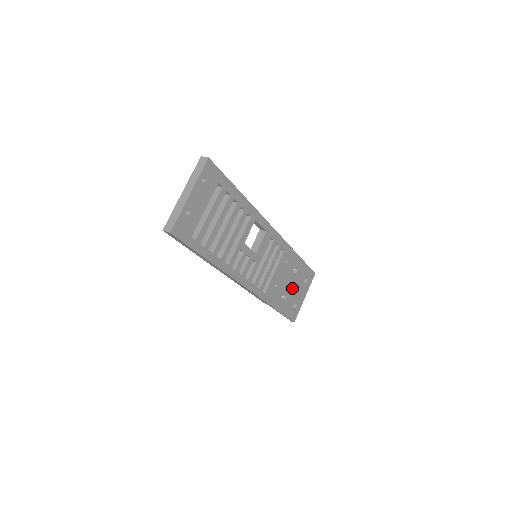
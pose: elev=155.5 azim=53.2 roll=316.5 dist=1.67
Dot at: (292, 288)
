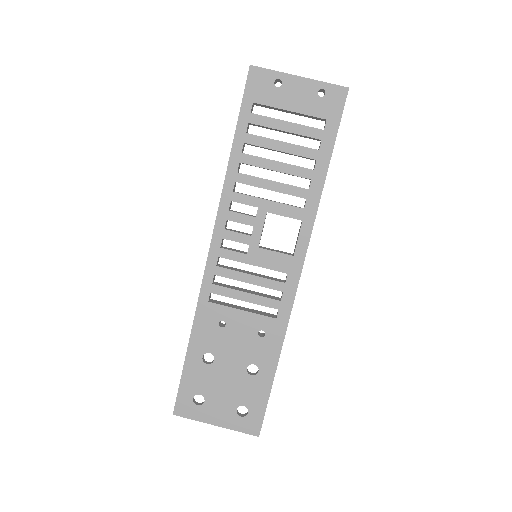
Dot at: (226, 375)
